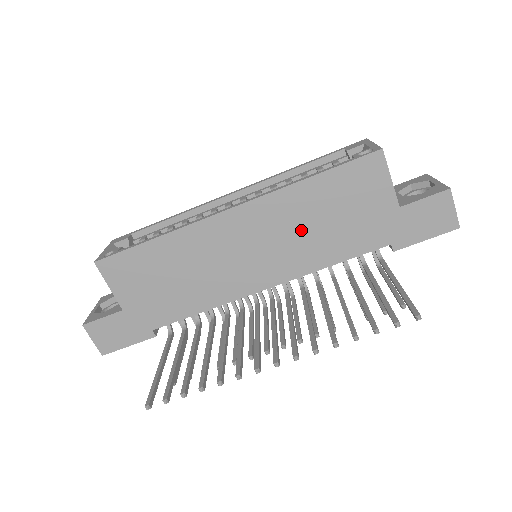
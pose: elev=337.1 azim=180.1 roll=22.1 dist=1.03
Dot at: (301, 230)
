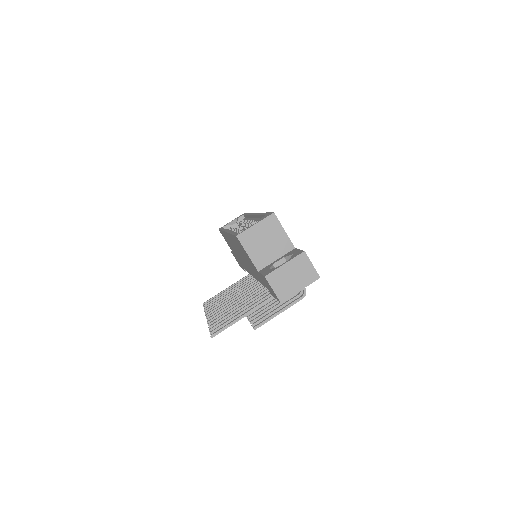
Dot at: occluded
